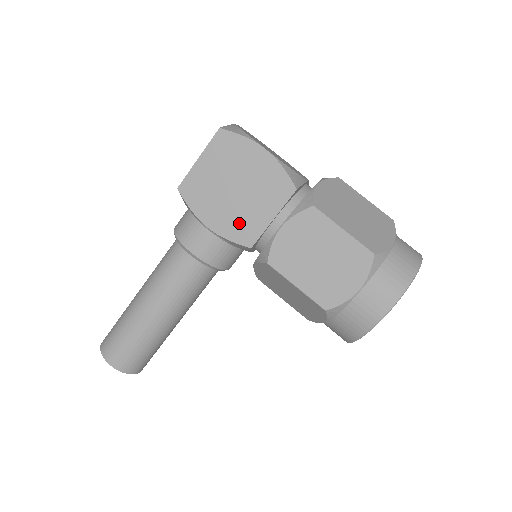
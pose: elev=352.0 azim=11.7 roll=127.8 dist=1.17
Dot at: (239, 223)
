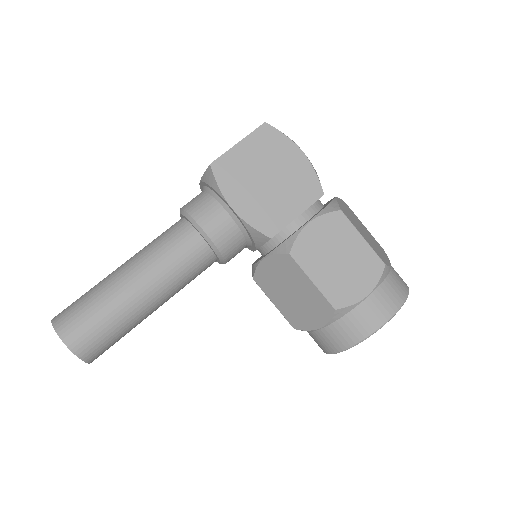
Dot at: (265, 212)
